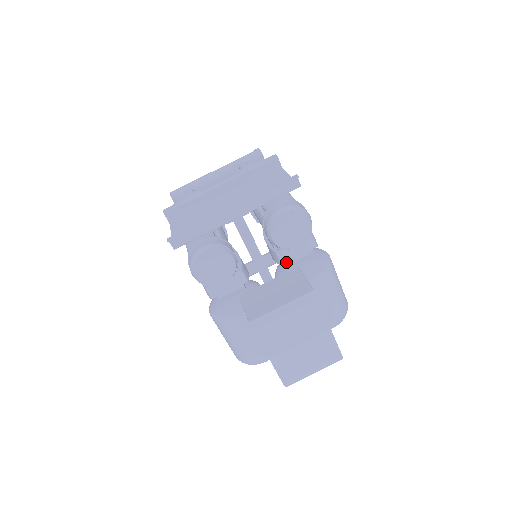
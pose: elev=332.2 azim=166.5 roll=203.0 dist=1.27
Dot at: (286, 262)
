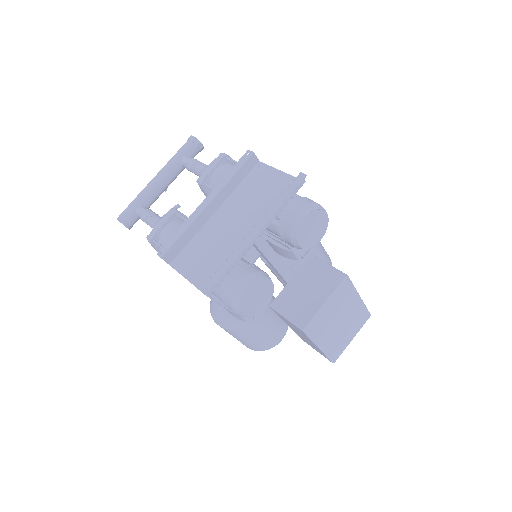
Dot at: (302, 255)
